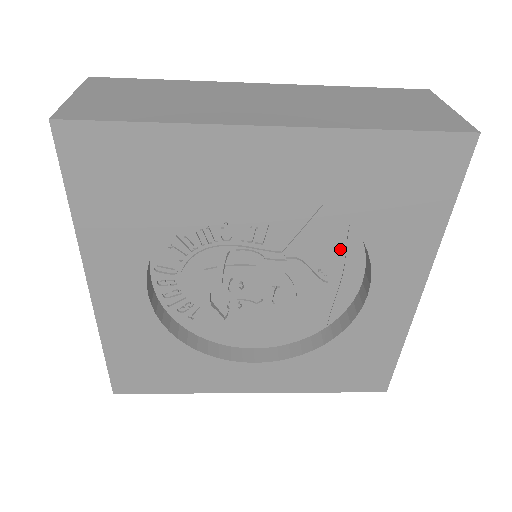
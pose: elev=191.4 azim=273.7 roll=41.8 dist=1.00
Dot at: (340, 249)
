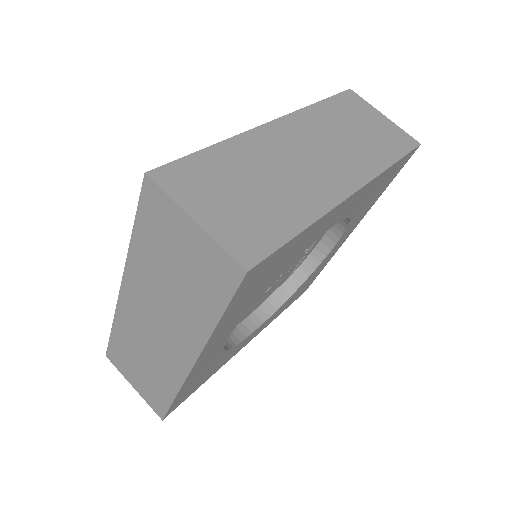
Dot at: occluded
